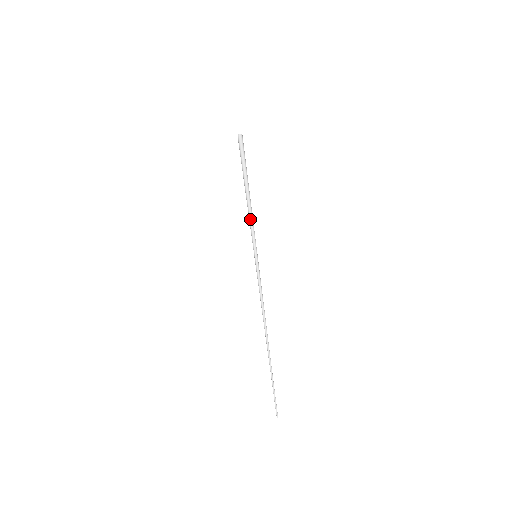
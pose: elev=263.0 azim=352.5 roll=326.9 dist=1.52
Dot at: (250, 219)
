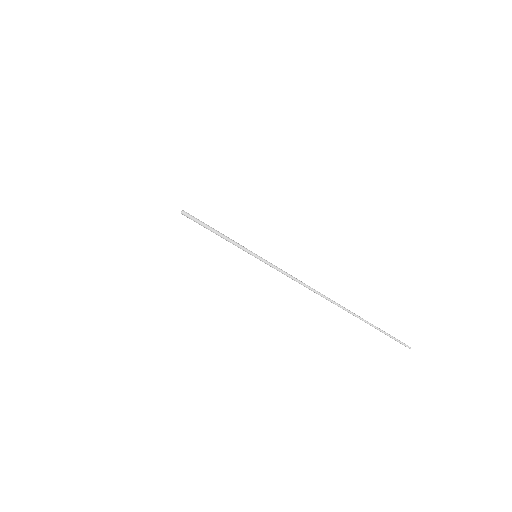
Dot at: (230, 241)
